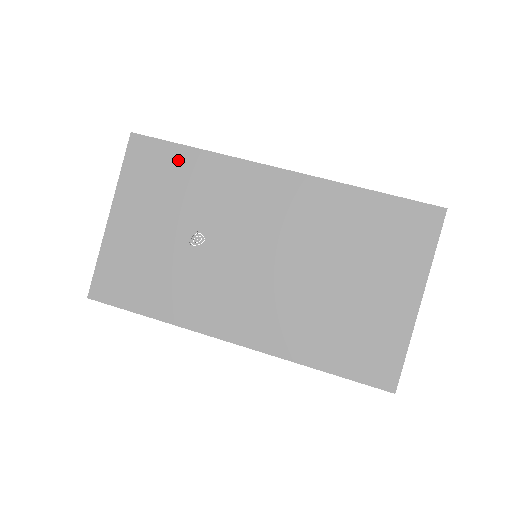
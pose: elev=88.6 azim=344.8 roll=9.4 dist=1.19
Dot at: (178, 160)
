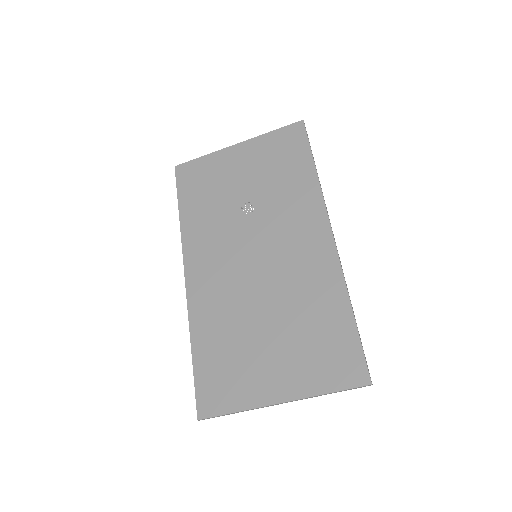
Dot at: (300, 161)
